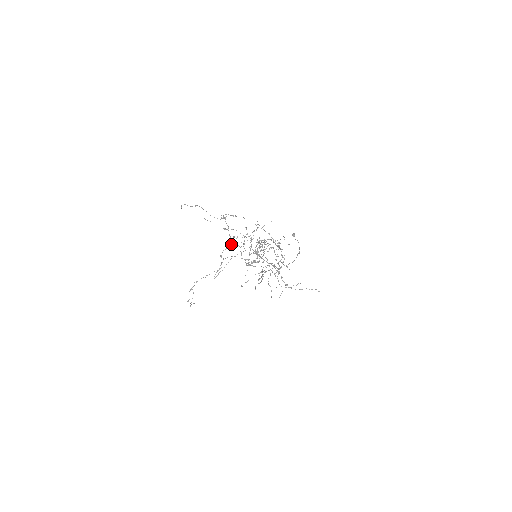
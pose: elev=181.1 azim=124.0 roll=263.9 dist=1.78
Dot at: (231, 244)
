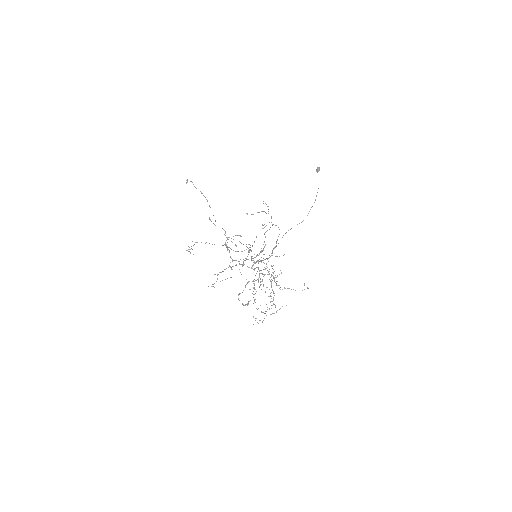
Dot at: (229, 265)
